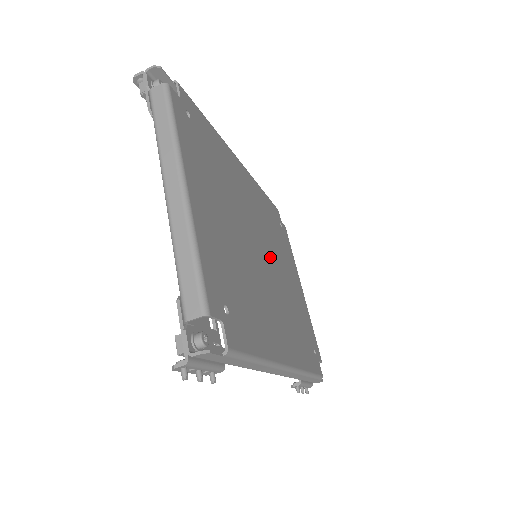
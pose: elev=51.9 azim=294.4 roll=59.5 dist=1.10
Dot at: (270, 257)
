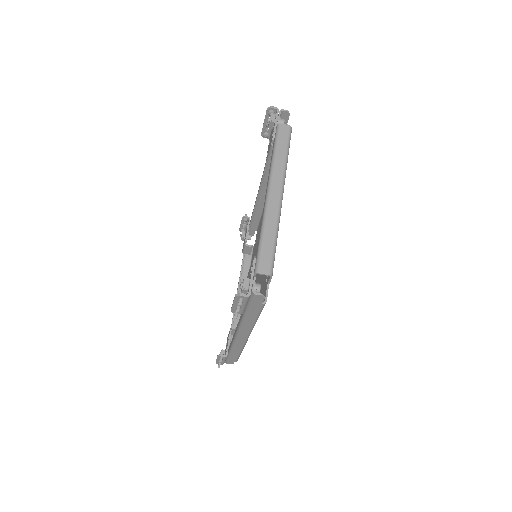
Dot at: occluded
